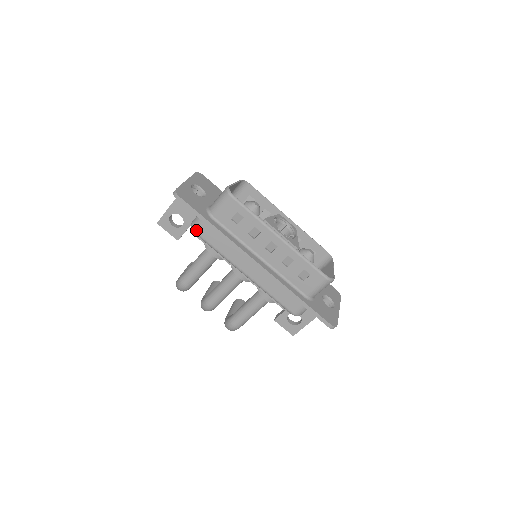
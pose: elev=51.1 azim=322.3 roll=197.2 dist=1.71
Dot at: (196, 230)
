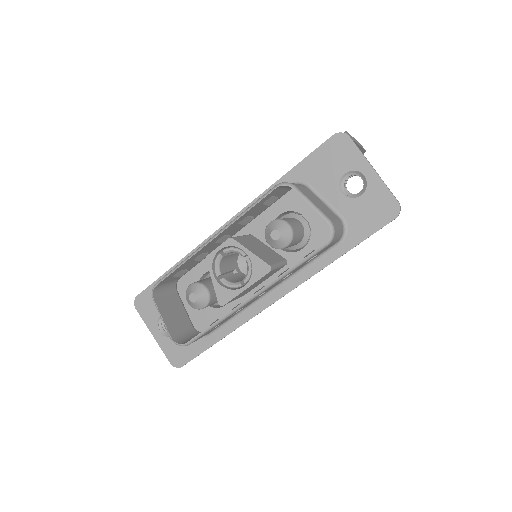
Dot at: occluded
